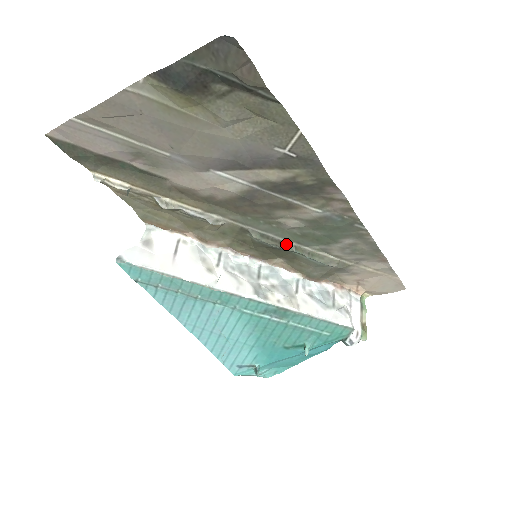
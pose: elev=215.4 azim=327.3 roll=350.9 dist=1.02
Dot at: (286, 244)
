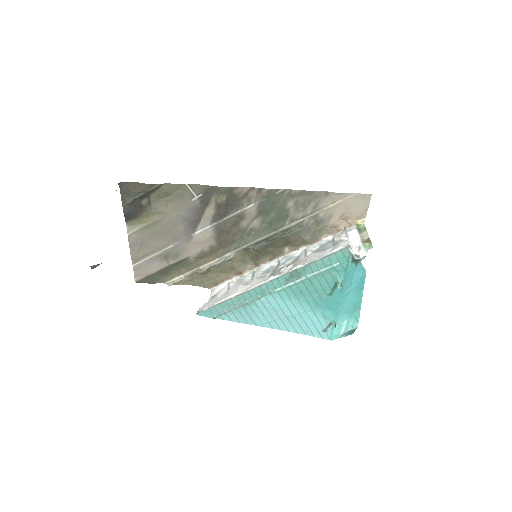
Dot at: (271, 237)
